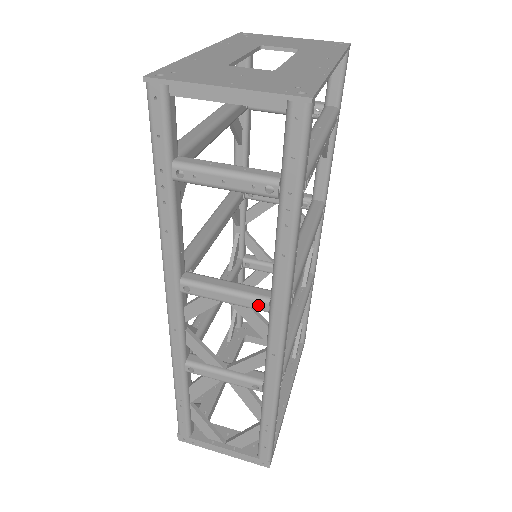
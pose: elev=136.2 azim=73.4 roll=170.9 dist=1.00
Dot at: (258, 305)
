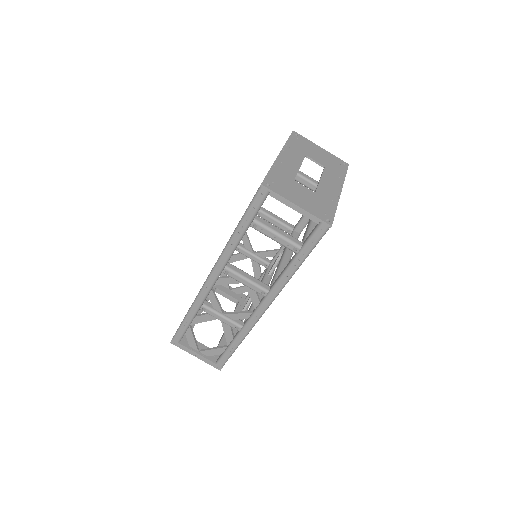
Dot at: (261, 292)
